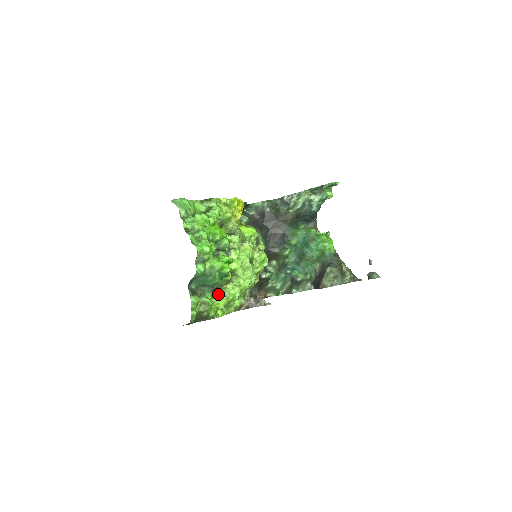
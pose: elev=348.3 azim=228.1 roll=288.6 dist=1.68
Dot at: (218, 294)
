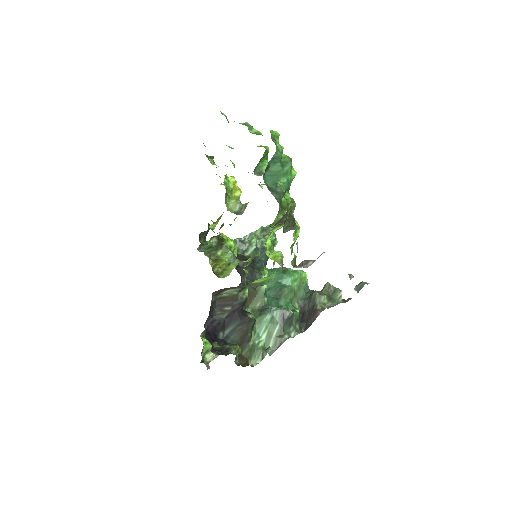
Dot at: occluded
